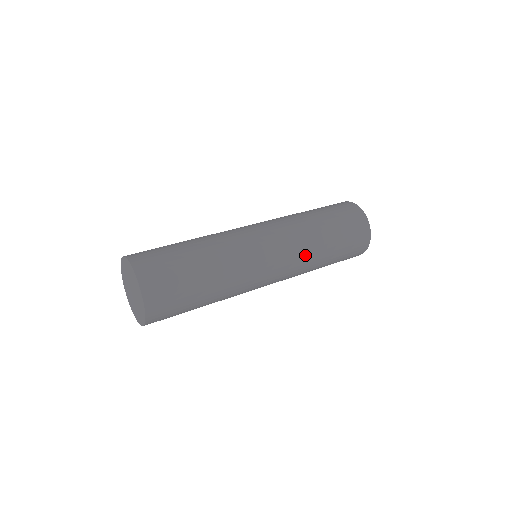
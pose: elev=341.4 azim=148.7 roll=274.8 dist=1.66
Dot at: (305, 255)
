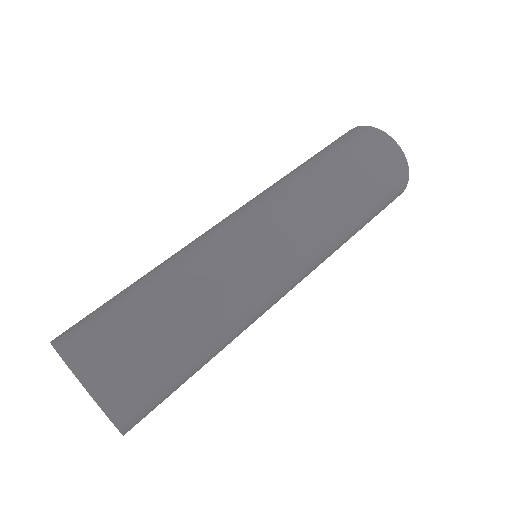
Dot at: (330, 249)
